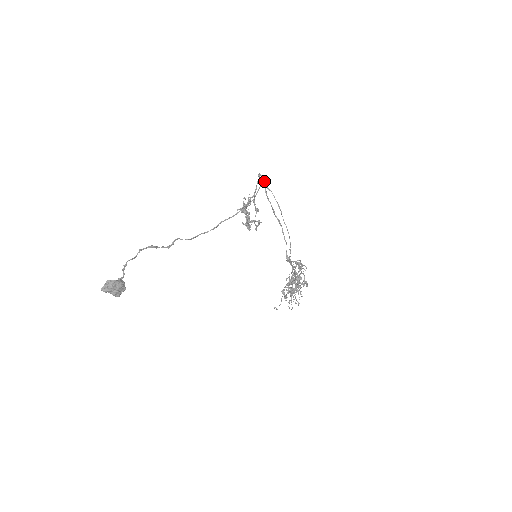
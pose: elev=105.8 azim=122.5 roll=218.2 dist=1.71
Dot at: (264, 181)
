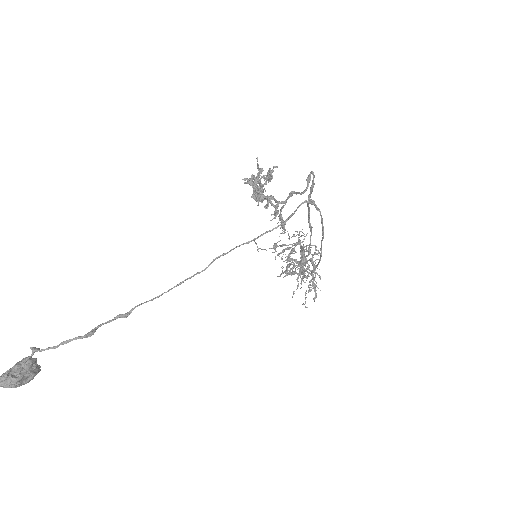
Dot at: (314, 183)
